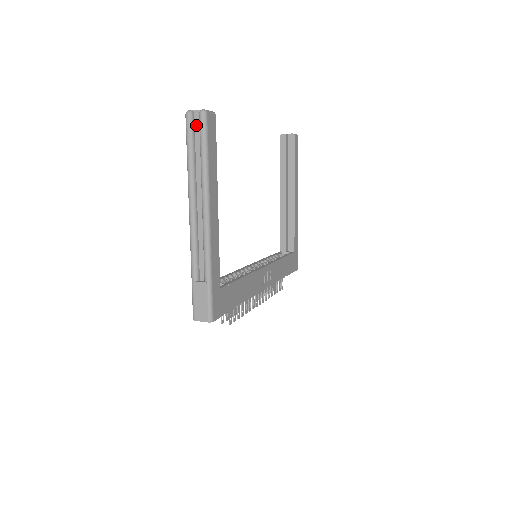
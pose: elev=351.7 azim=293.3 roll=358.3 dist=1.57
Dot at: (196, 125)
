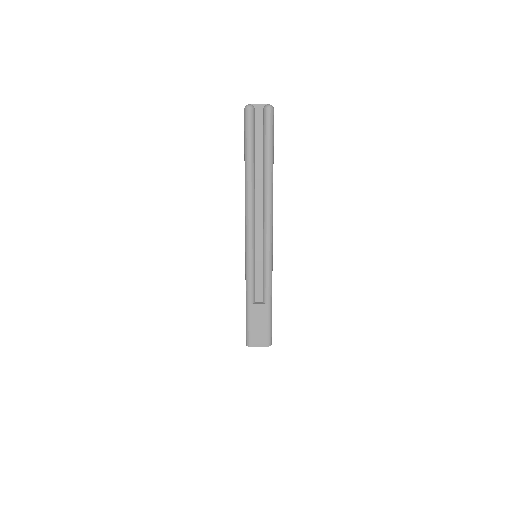
Dot at: (257, 123)
